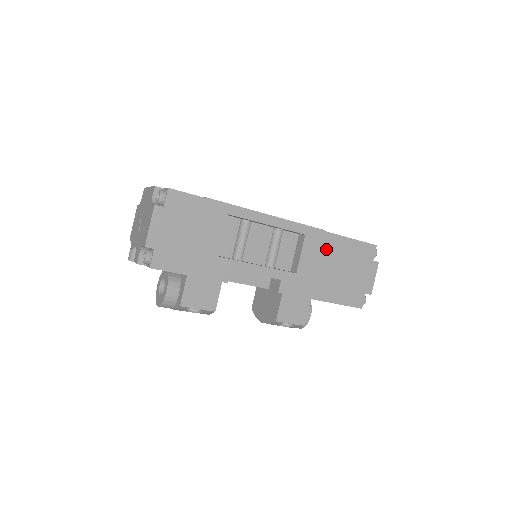
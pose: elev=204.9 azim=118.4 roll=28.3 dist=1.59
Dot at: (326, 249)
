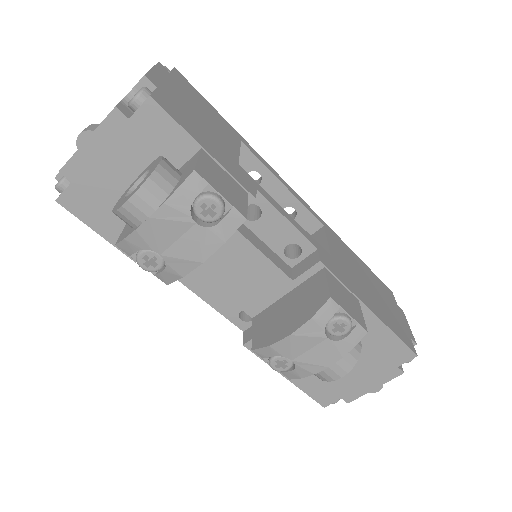
Dot at: (349, 256)
